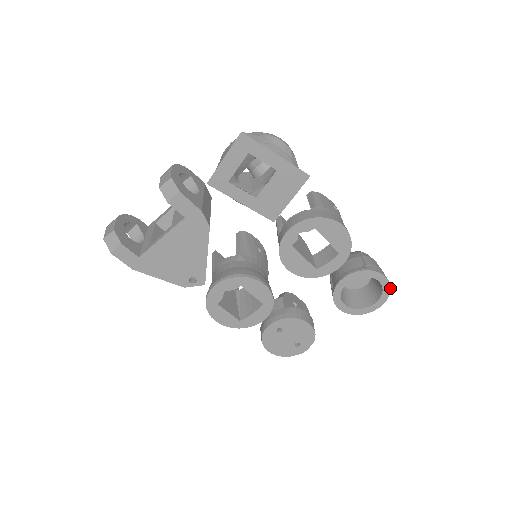
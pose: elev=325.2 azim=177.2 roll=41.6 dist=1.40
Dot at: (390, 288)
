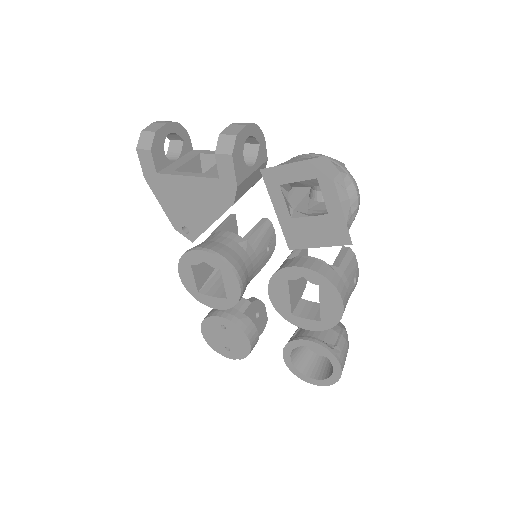
Dot at: (337, 381)
